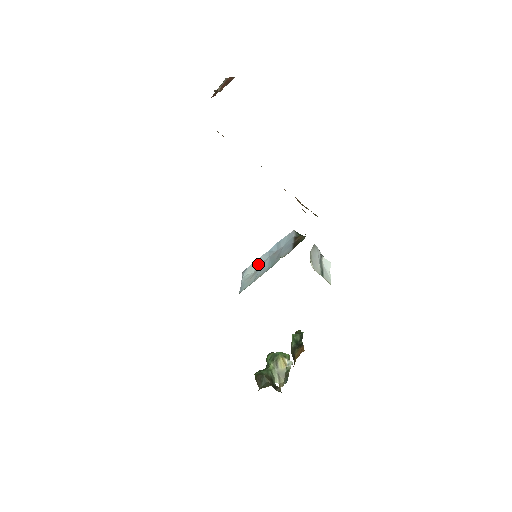
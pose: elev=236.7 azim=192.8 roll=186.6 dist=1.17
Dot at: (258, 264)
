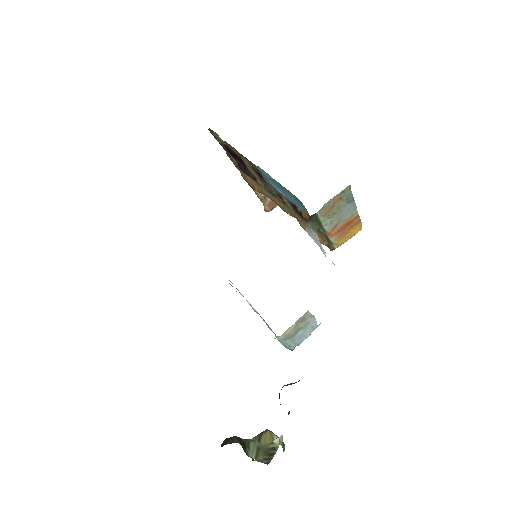
Dot at: occluded
